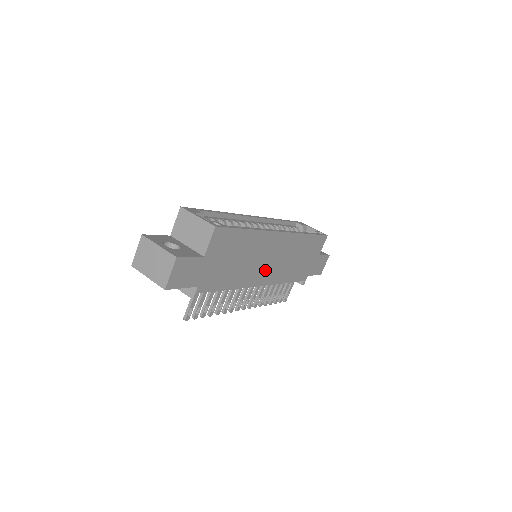
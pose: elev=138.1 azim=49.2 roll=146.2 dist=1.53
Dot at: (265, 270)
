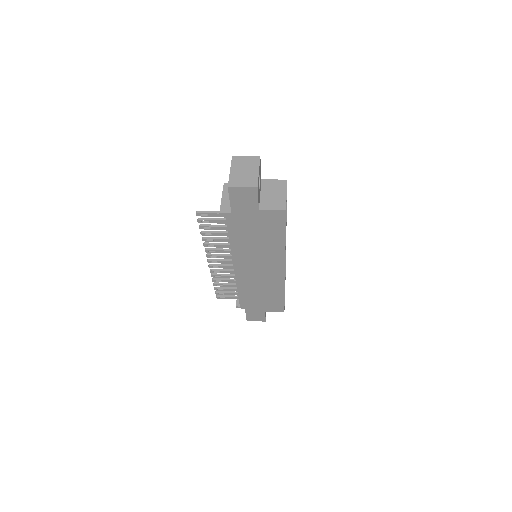
Dot at: (249, 267)
